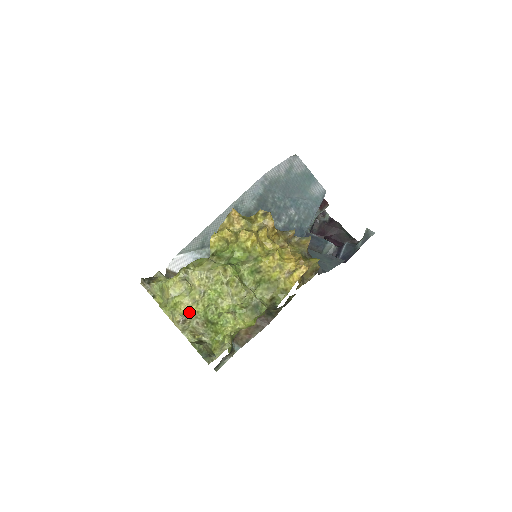
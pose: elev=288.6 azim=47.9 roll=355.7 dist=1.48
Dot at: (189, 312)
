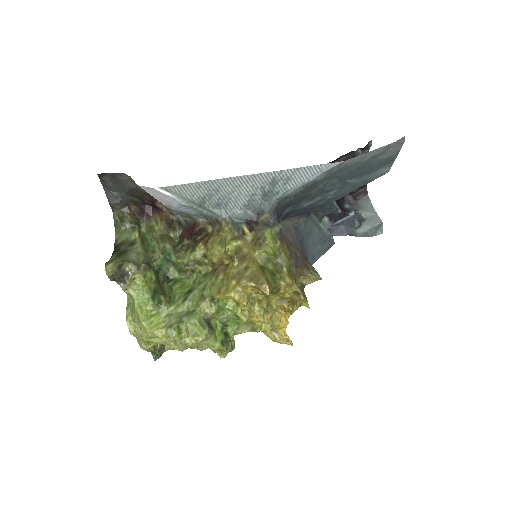
Dot at: occluded
